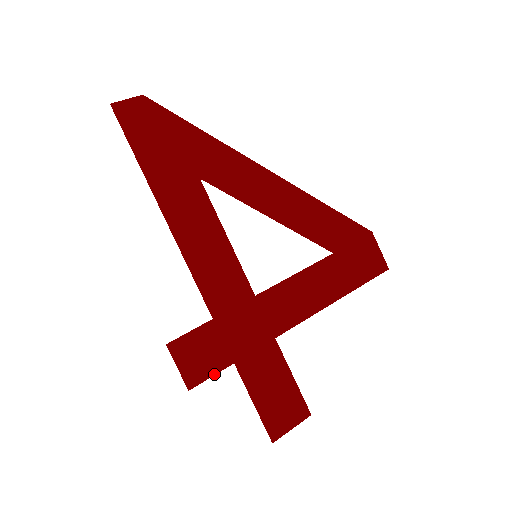
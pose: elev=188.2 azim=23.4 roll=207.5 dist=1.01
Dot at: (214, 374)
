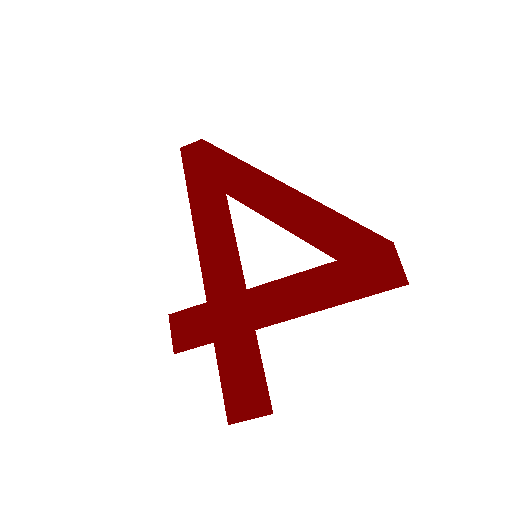
Dot at: (196, 347)
